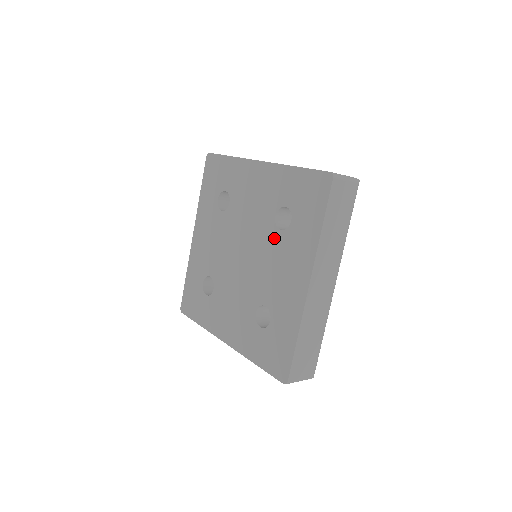
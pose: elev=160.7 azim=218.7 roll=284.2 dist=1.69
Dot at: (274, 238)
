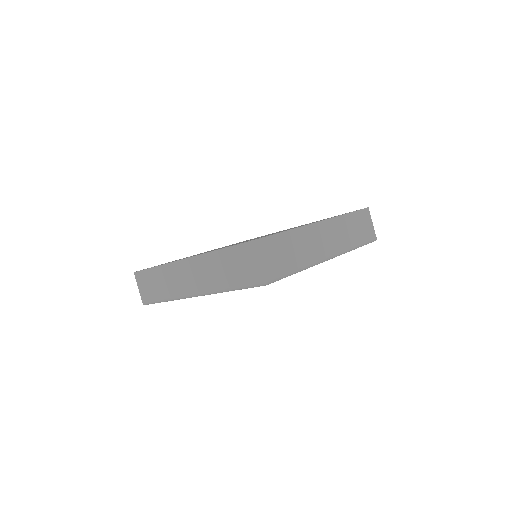
Dot at: occluded
